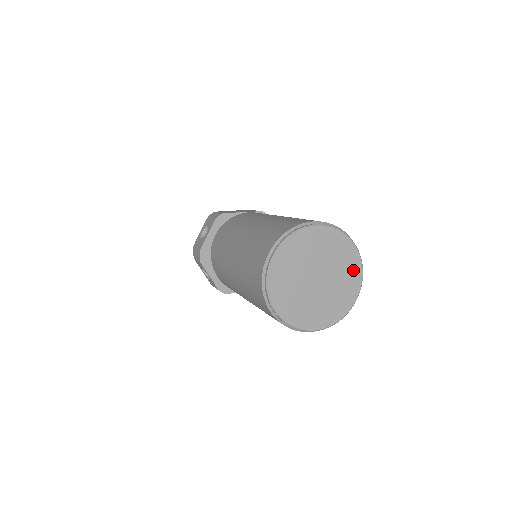
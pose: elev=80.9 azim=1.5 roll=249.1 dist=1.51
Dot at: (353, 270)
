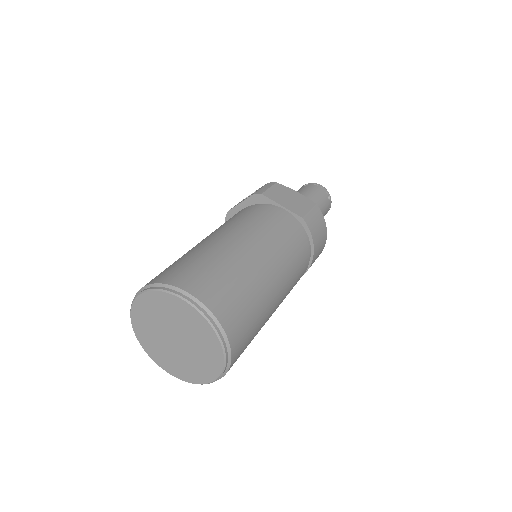
Dot at: (213, 361)
